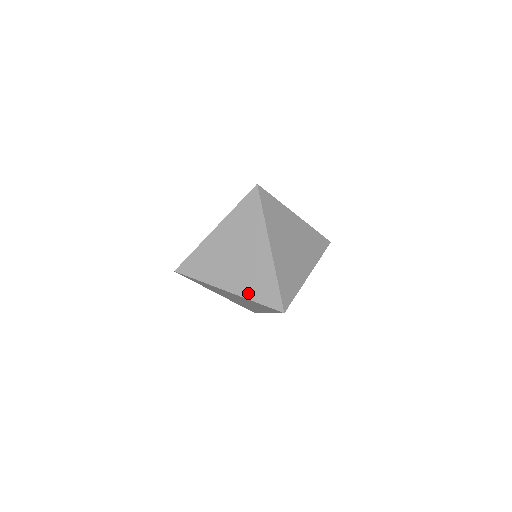
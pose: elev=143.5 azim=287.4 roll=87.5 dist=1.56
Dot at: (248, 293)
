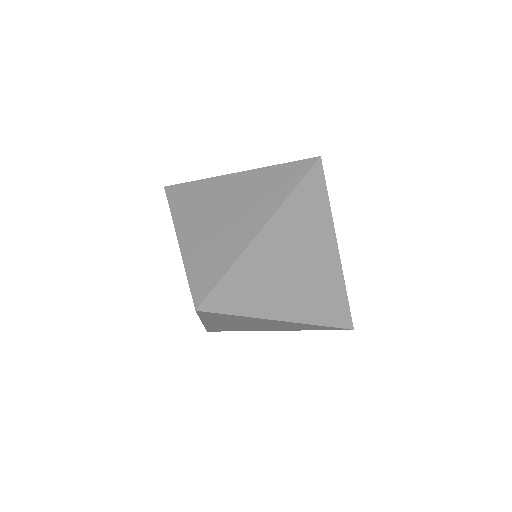
Dot at: (313, 316)
